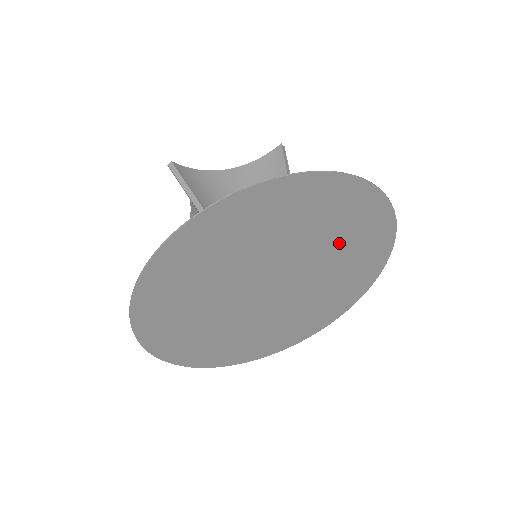
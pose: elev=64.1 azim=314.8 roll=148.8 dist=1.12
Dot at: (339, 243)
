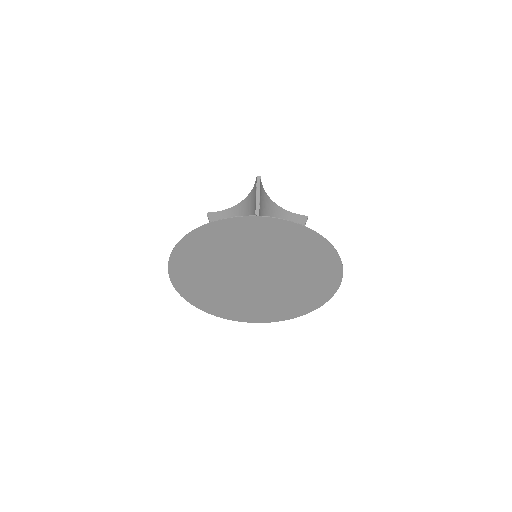
Dot at: (267, 246)
